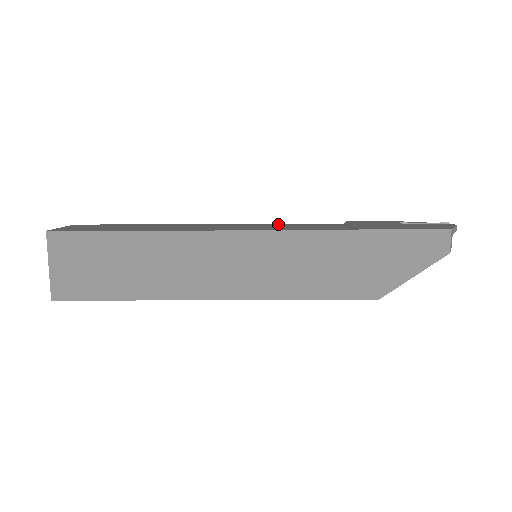
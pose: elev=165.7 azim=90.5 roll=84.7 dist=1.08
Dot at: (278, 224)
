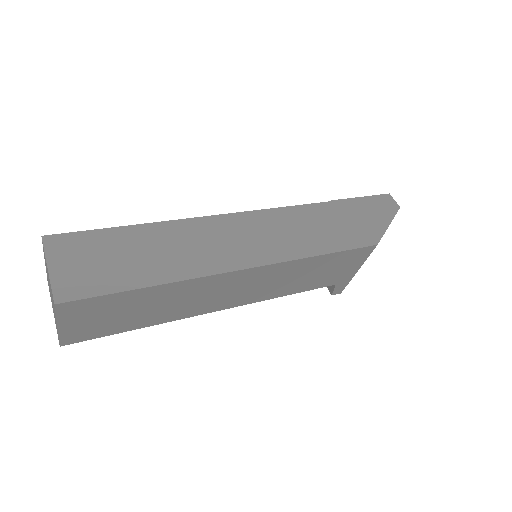
Dot at: occluded
